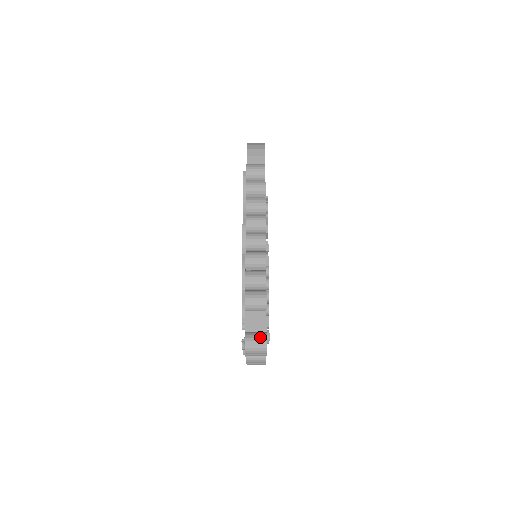
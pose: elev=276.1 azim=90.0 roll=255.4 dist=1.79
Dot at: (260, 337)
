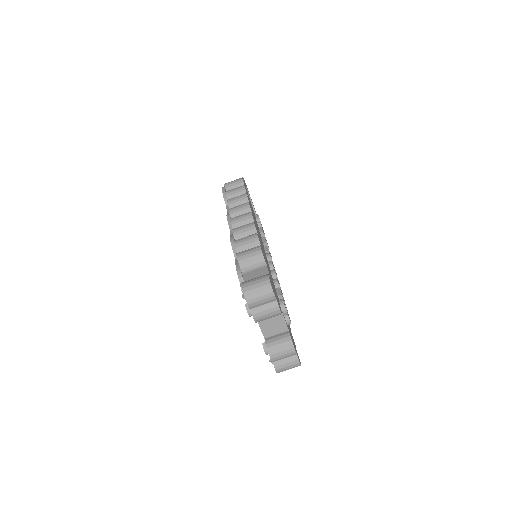
Dot at: (260, 277)
